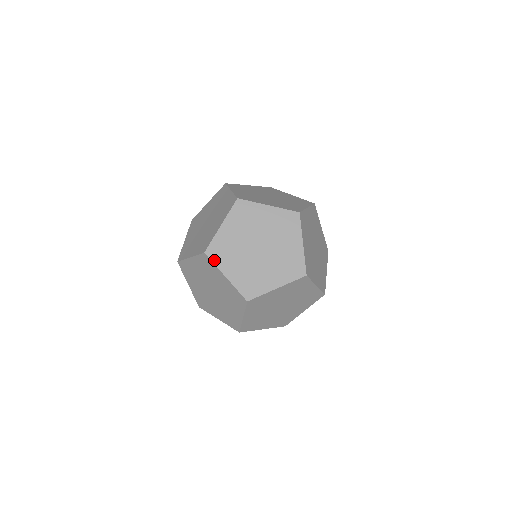
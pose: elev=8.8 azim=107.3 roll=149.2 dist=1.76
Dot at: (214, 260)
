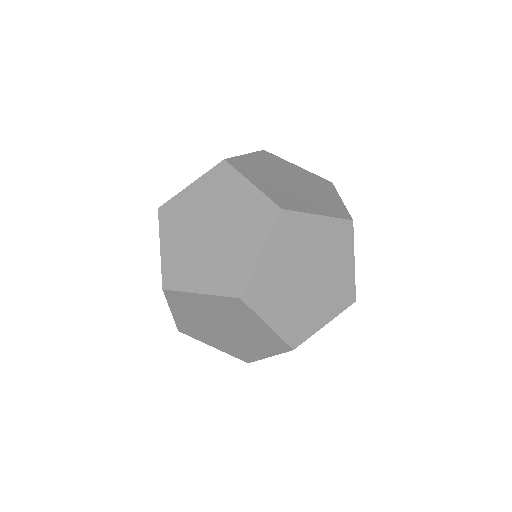
Dot at: occluded
